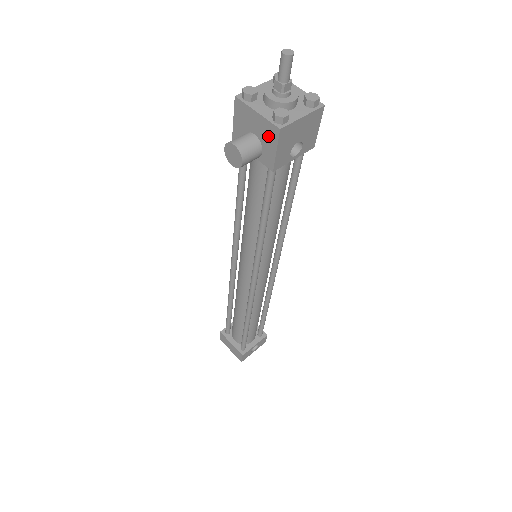
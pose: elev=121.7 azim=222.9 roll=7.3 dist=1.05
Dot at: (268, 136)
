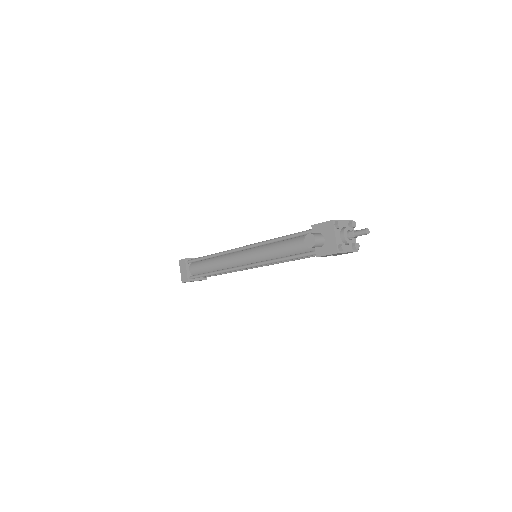
Dot at: (330, 248)
